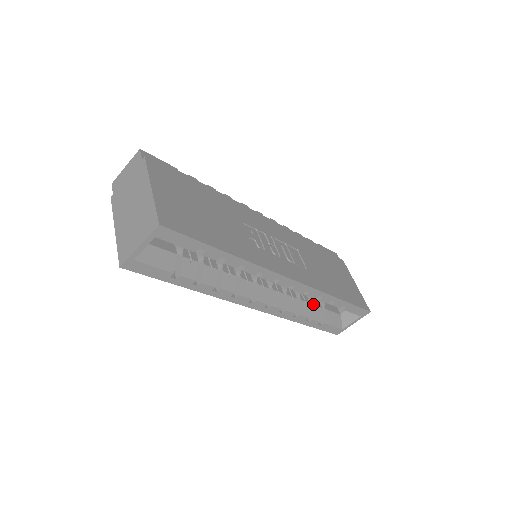
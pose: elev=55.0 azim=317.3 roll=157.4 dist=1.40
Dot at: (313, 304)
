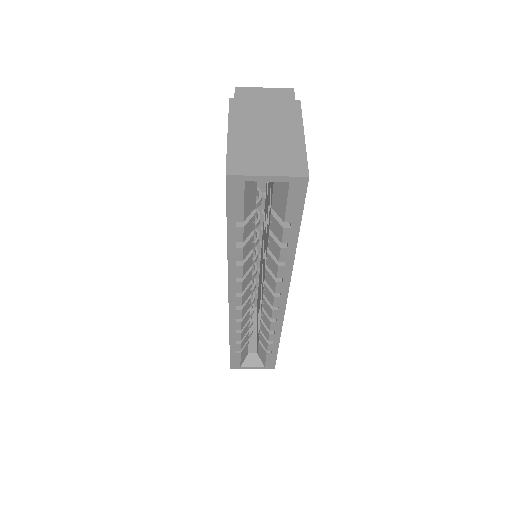
Dot at: occluded
